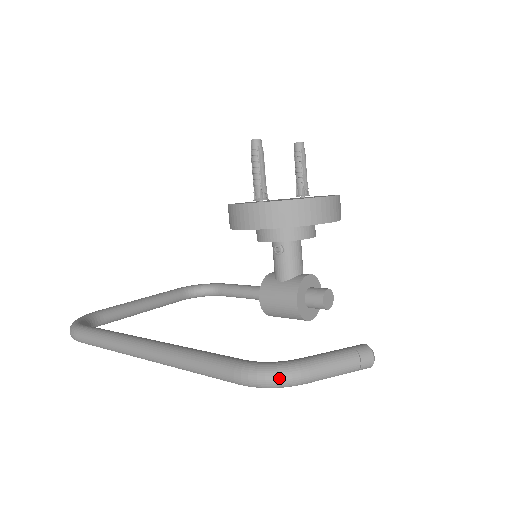
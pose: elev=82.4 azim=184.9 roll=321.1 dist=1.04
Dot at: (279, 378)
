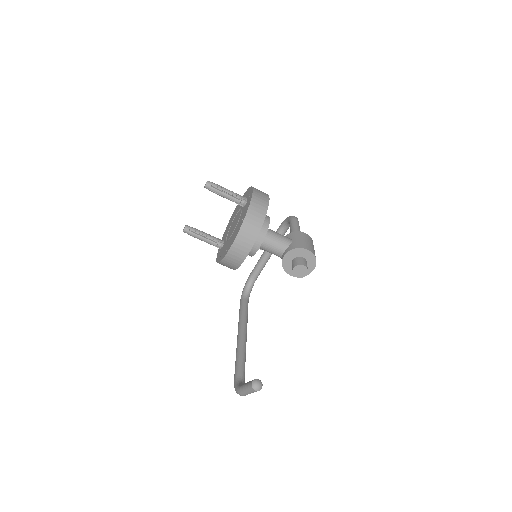
Dot at: occluded
